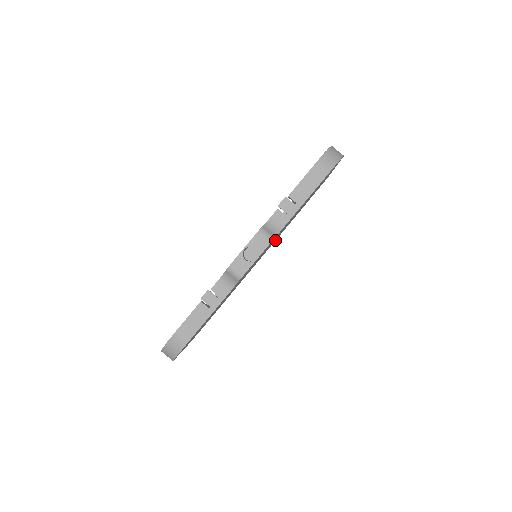
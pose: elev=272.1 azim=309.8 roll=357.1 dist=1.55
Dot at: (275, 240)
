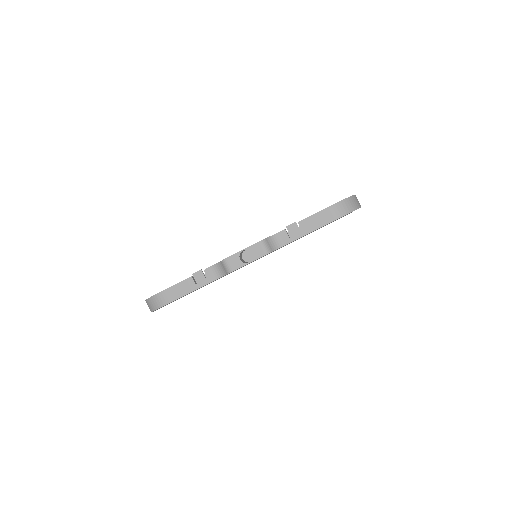
Dot at: occluded
